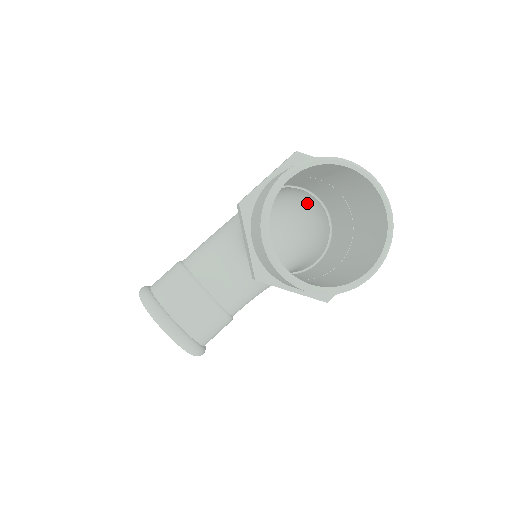
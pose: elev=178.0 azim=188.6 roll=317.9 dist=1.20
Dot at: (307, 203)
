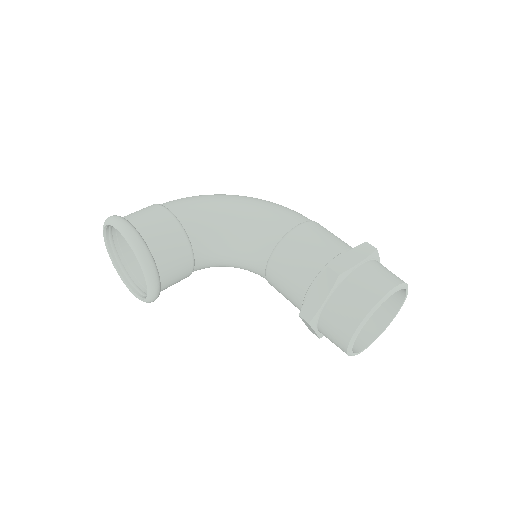
Dot at: occluded
